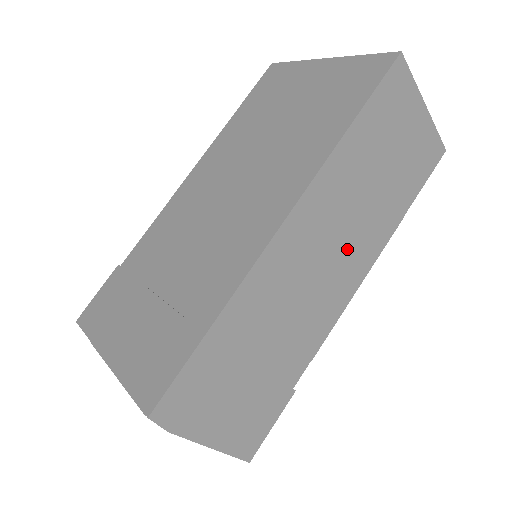
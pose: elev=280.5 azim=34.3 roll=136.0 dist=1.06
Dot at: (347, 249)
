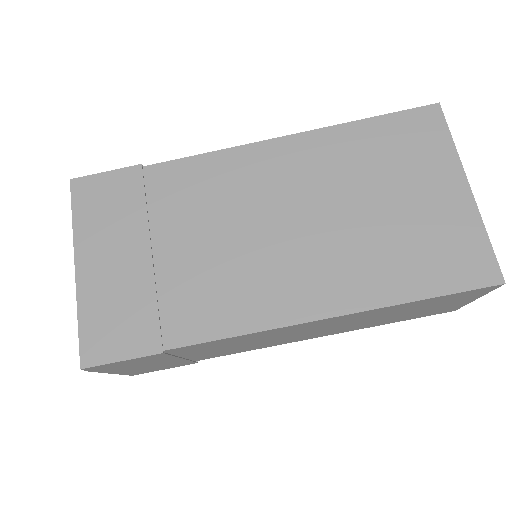
Dot at: (316, 333)
